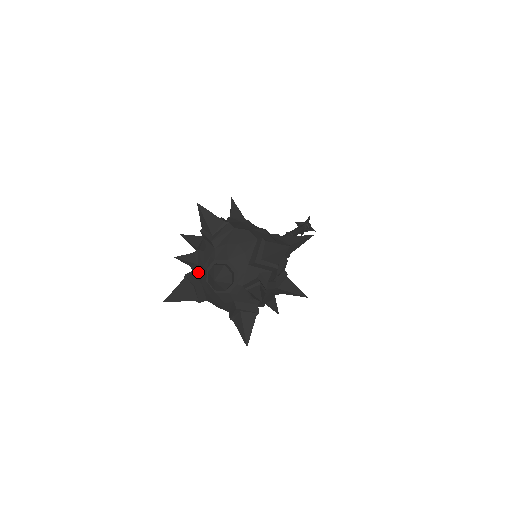
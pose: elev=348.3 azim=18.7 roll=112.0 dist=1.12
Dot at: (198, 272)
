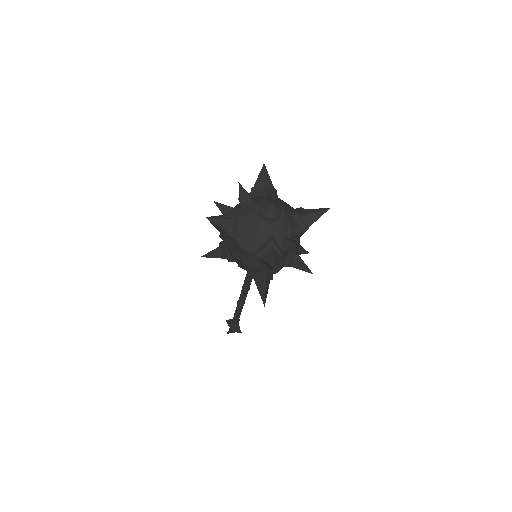
Dot at: (243, 210)
